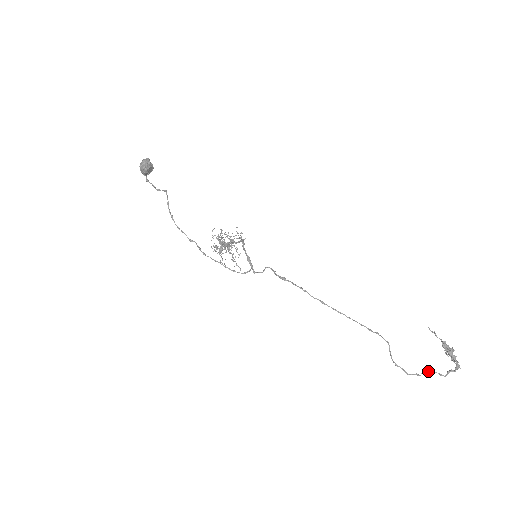
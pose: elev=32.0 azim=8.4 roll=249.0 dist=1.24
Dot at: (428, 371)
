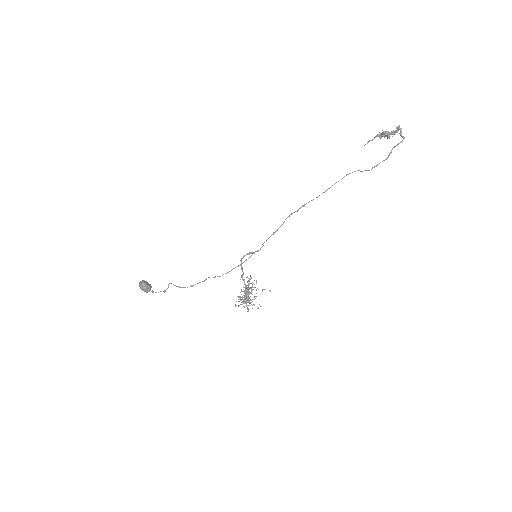
Dot at: occluded
